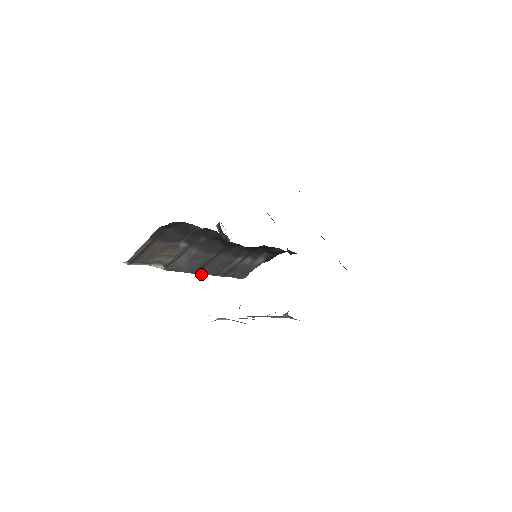
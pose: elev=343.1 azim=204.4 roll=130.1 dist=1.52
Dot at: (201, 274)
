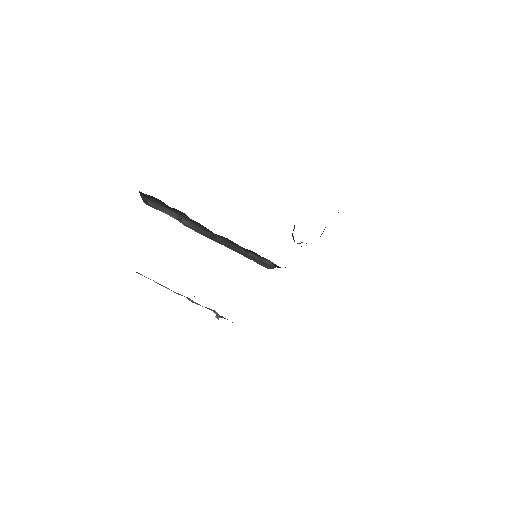
Dot at: (218, 242)
